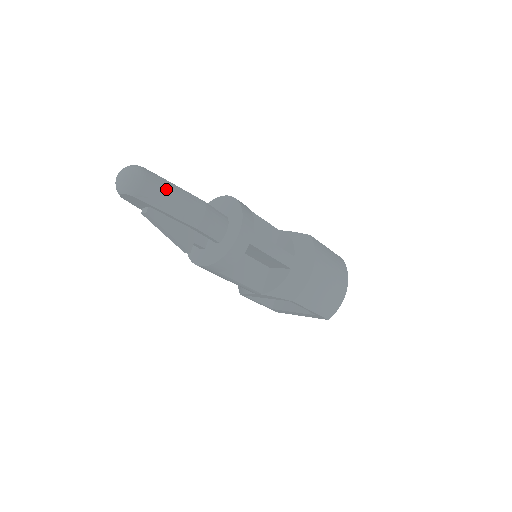
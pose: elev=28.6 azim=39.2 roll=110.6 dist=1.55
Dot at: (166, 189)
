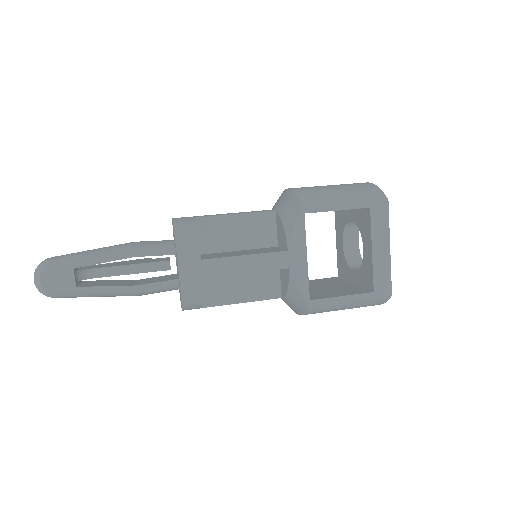
Dot at: occluded
